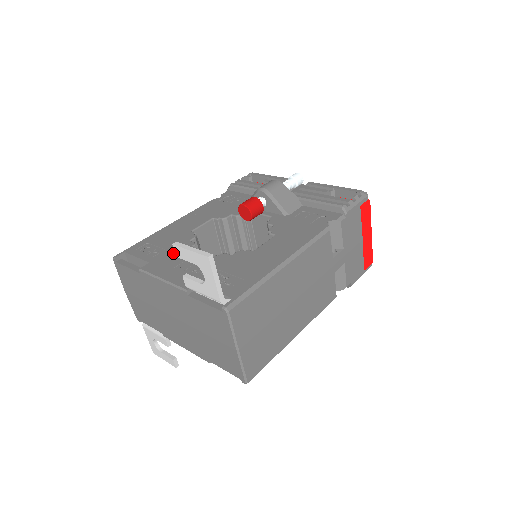
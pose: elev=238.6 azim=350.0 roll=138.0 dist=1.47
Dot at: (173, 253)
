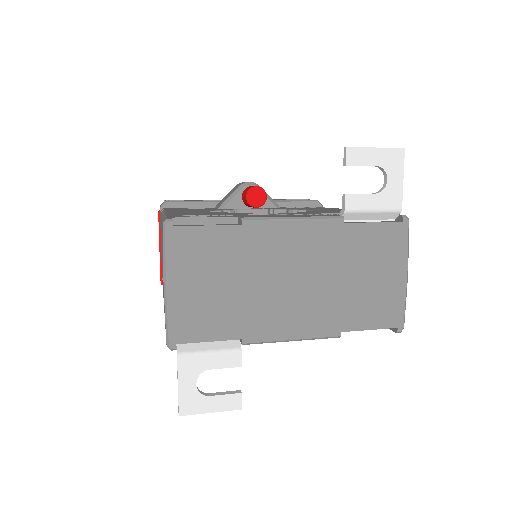
Dot at: (243, 215)
